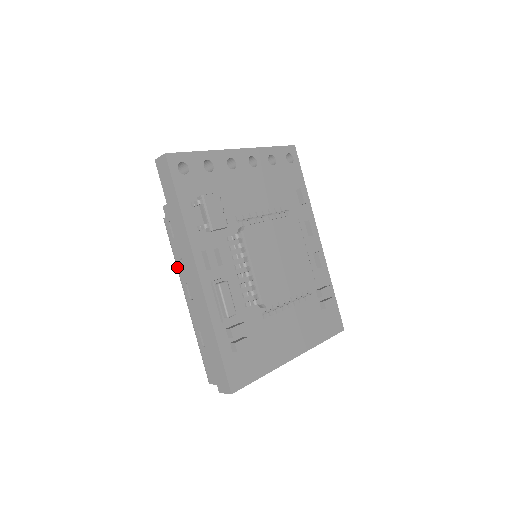
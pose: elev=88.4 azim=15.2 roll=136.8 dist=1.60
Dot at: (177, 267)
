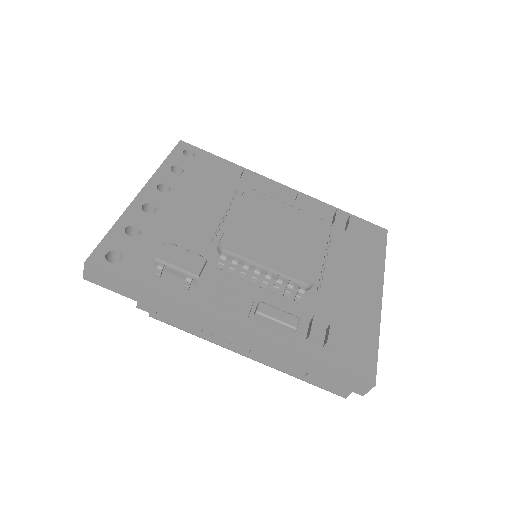
Dot at: (207, 340)
